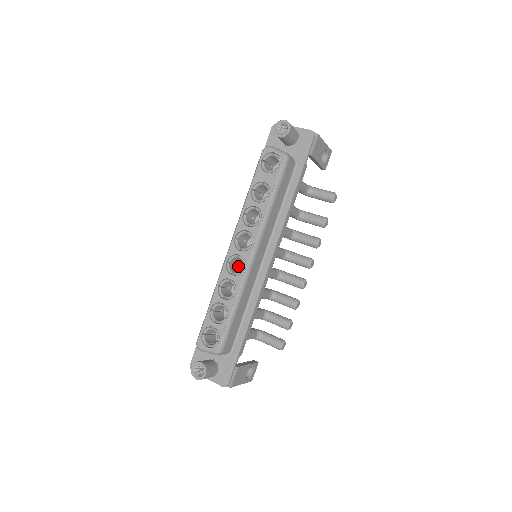
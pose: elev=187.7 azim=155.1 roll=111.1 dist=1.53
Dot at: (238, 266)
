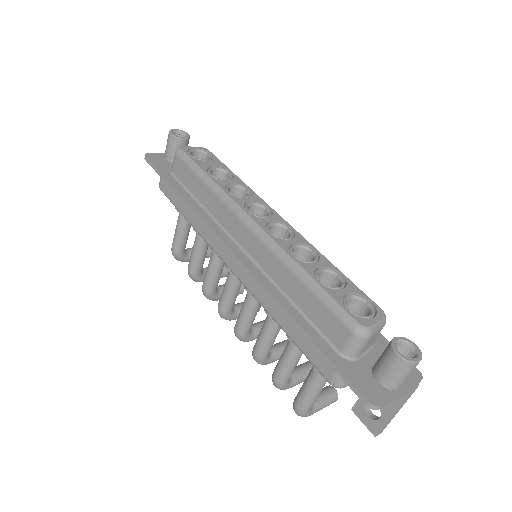
Dot at: occluded
